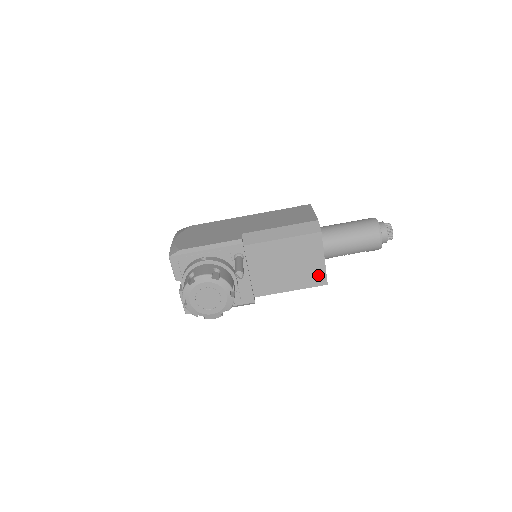
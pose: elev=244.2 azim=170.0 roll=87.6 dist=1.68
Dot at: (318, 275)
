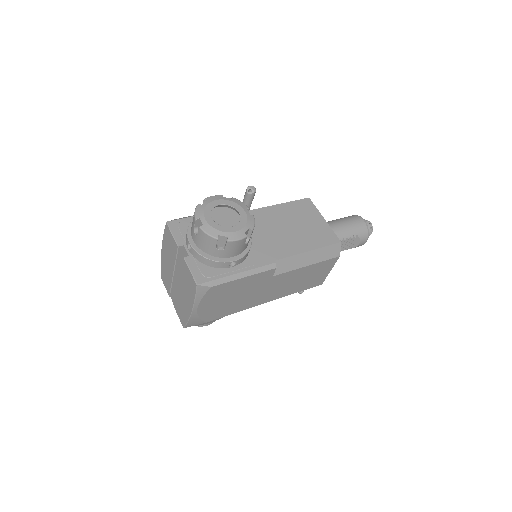
Dot at: (327, 234)
